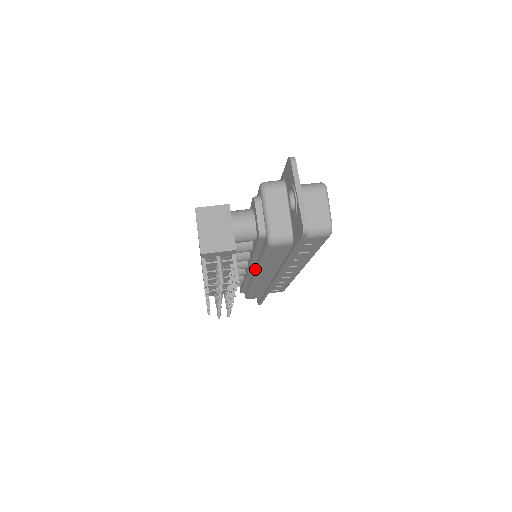
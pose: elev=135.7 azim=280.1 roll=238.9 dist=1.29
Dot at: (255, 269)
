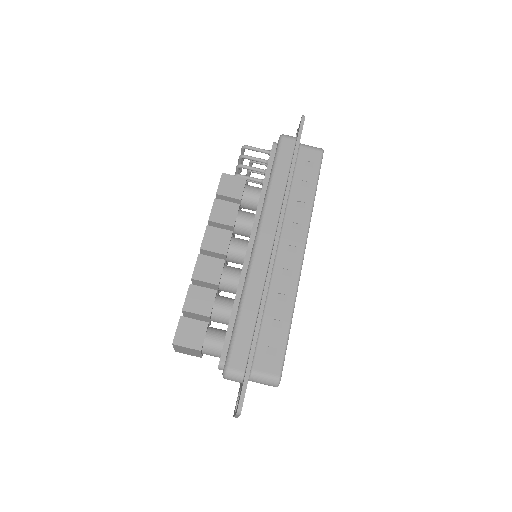
Dot at: occluded
